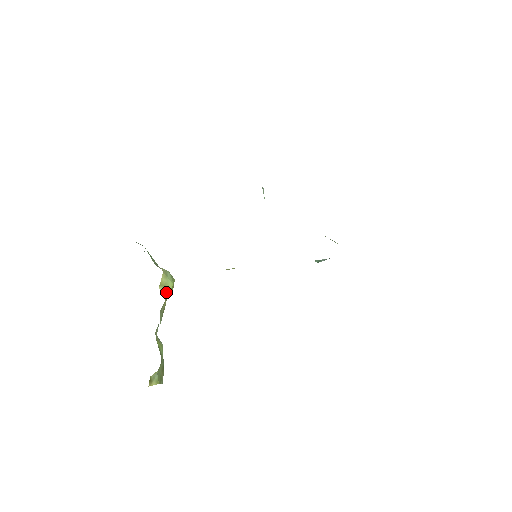
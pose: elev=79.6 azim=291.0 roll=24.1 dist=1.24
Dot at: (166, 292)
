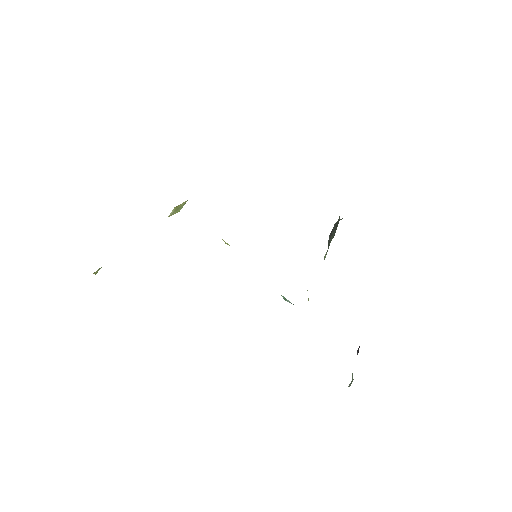
Dot at: (172, 214)
